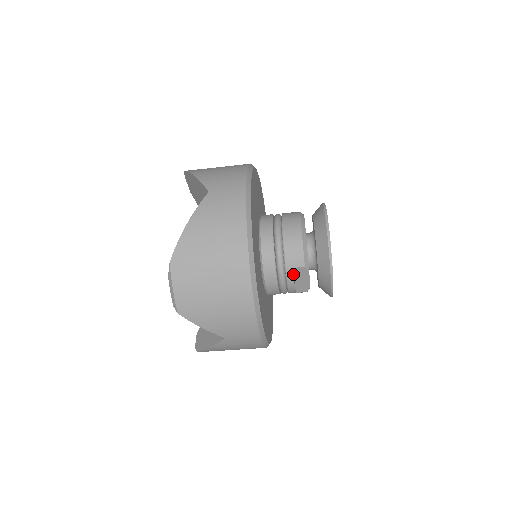
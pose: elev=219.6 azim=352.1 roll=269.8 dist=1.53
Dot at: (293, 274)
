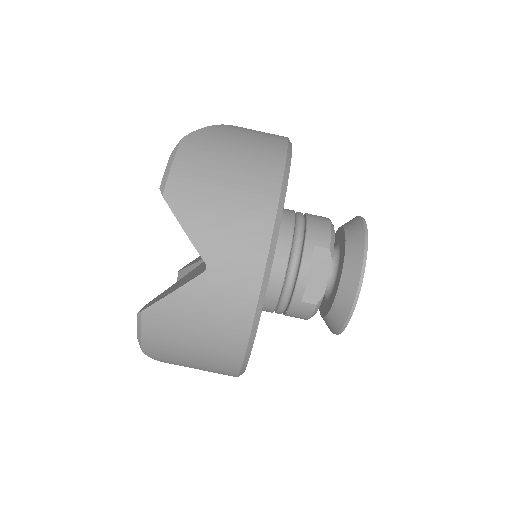
Dot at: (312, 254)
